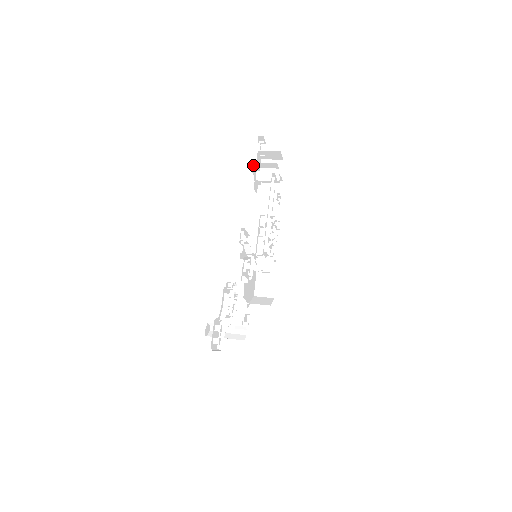
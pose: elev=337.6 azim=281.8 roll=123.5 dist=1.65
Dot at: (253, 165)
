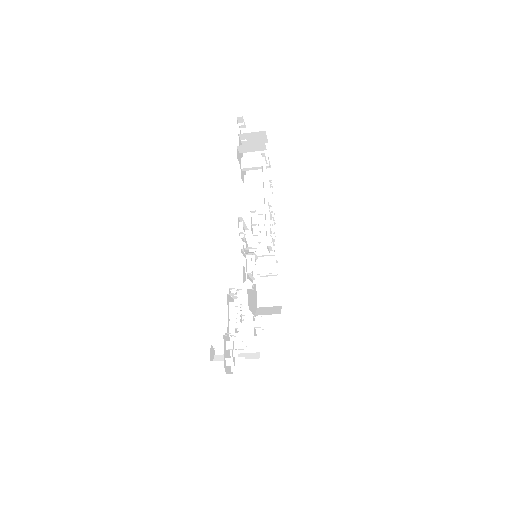
Dot at: occluded
